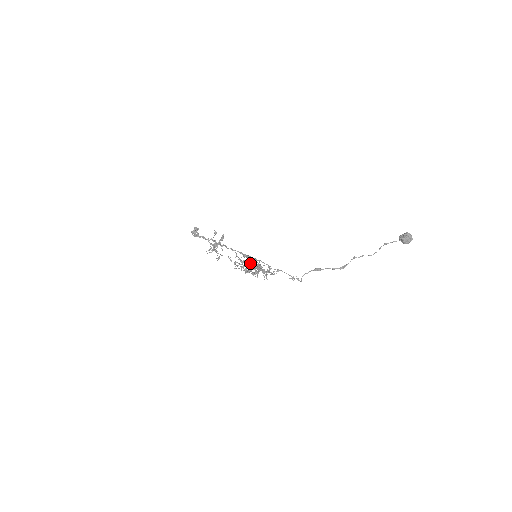
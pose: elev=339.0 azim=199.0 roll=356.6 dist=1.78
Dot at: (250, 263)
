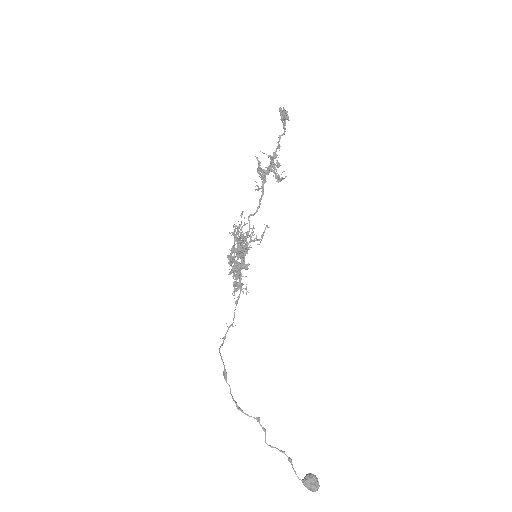
Dot at: (239, 254)
